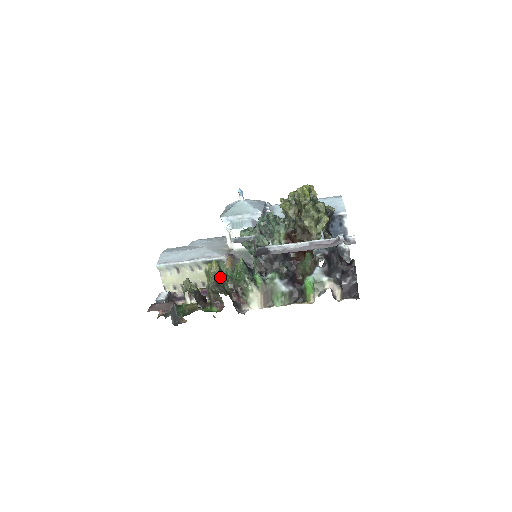
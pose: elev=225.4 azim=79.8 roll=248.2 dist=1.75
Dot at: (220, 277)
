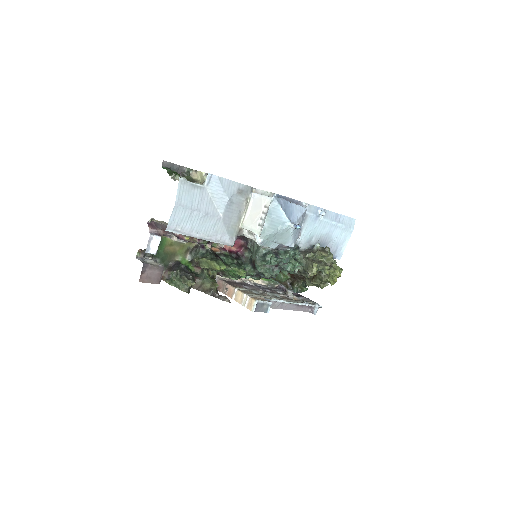
Dot at: occluded
